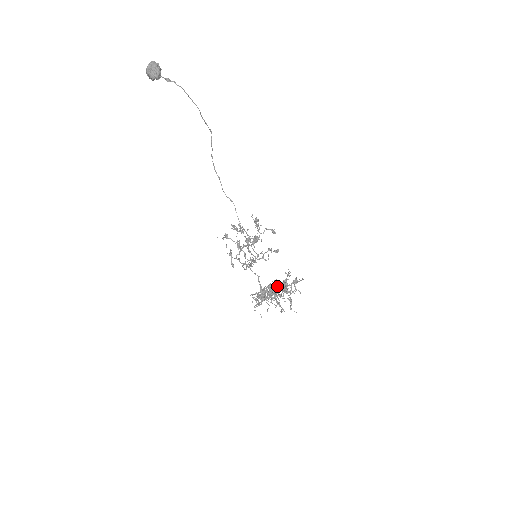
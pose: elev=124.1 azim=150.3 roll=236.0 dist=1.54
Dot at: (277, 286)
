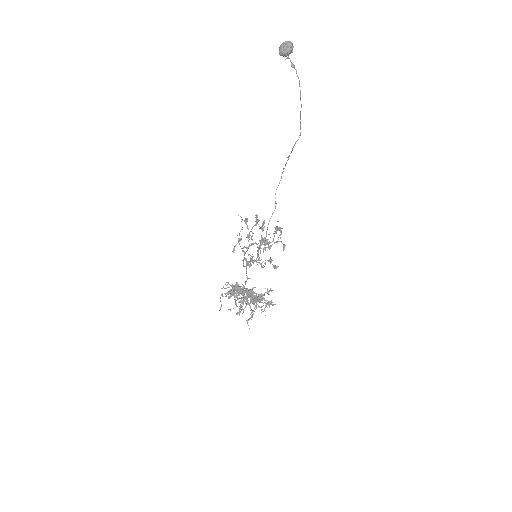
Dot at: (252, 293)
